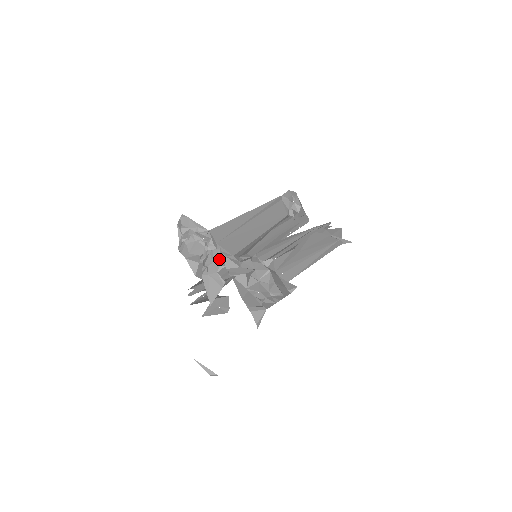
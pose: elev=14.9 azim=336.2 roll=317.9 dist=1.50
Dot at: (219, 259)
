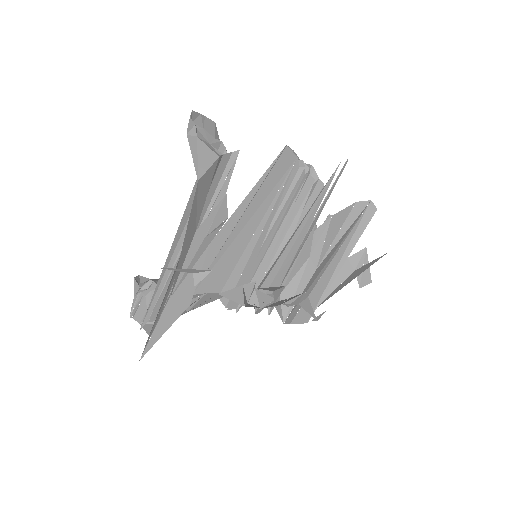
Dot at: (213, 132)
